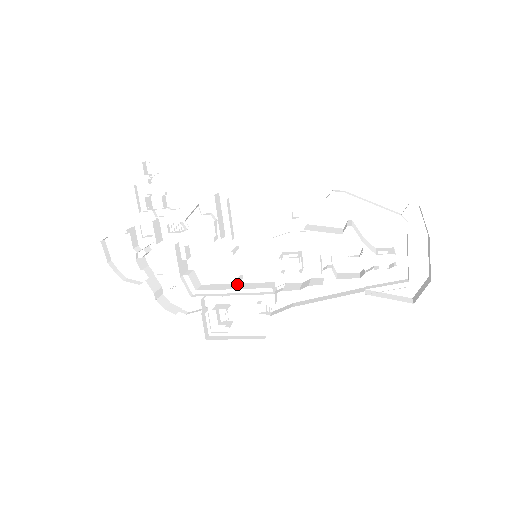
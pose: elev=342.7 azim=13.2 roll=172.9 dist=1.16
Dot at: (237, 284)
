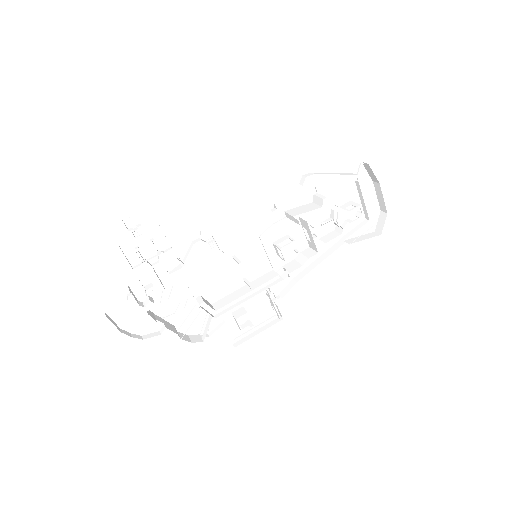
Dot at: occluded
